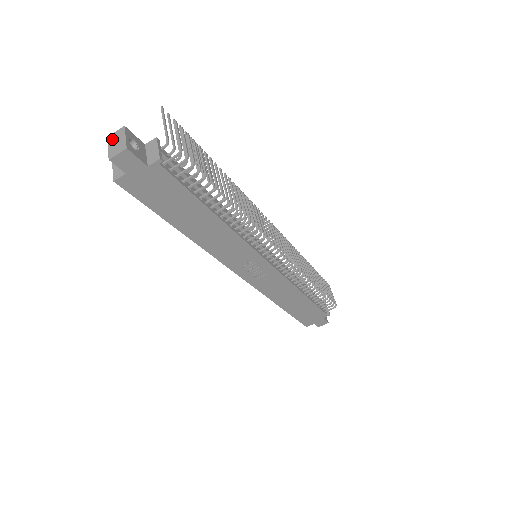
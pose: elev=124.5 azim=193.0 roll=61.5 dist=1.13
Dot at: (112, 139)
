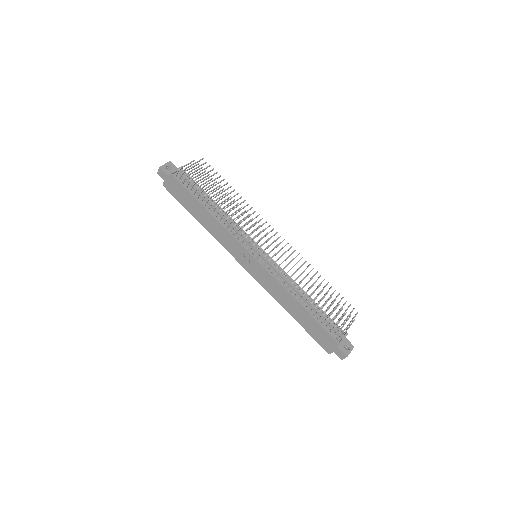
Dot at: occluded
